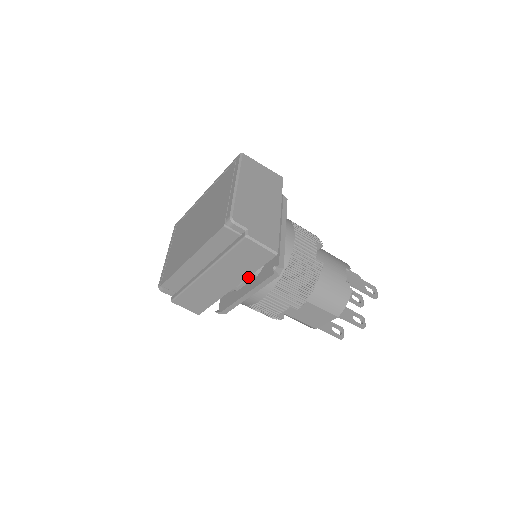
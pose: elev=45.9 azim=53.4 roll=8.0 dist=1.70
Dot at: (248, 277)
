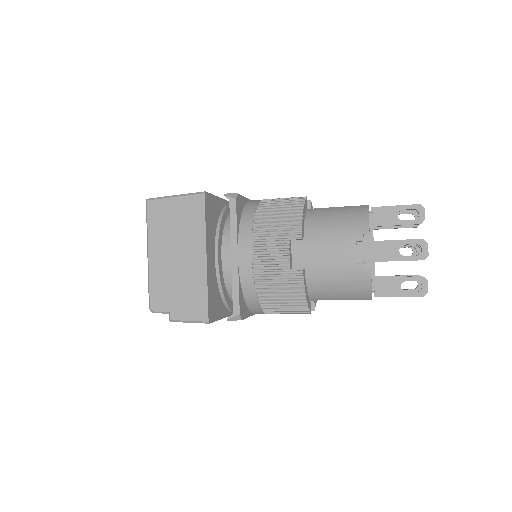
Dot at: occluded
